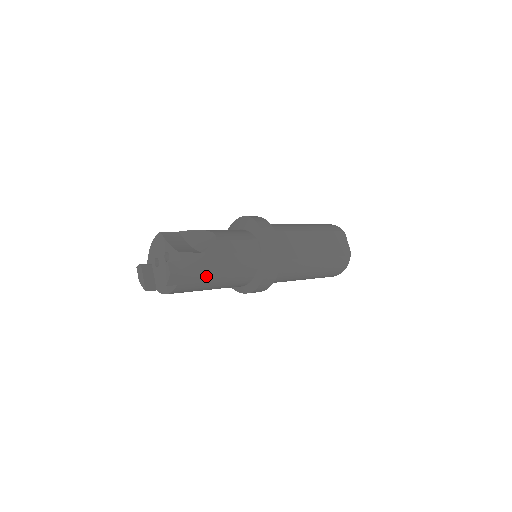
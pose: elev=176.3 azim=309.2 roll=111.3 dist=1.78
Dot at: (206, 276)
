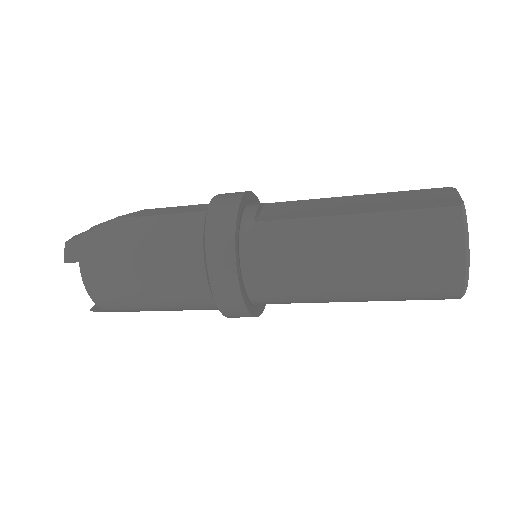
Dot at: (116, 247)
